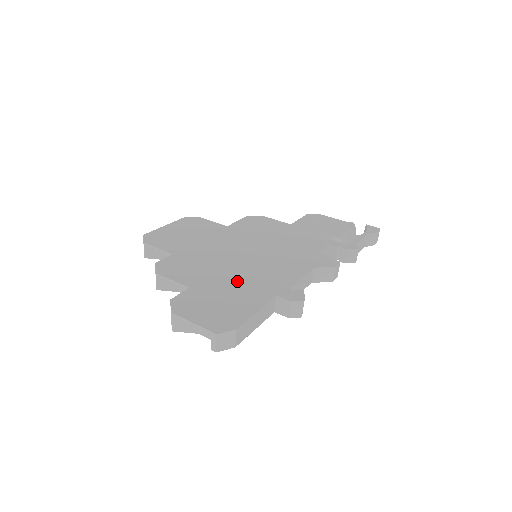
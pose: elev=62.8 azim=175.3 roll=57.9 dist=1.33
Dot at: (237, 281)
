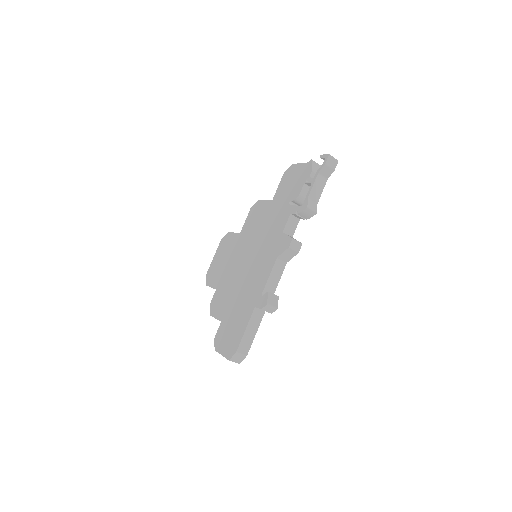
Dot at: (239, 302)
